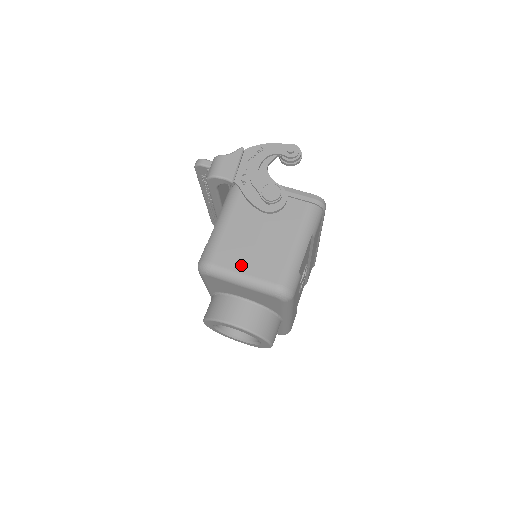
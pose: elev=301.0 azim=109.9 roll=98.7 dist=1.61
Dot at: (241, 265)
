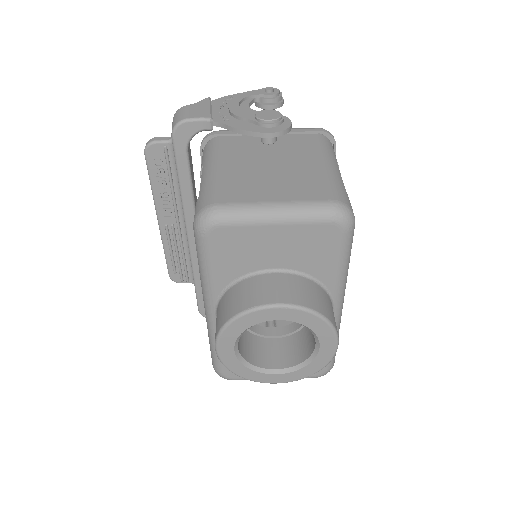
Dot at: (264, 195)
